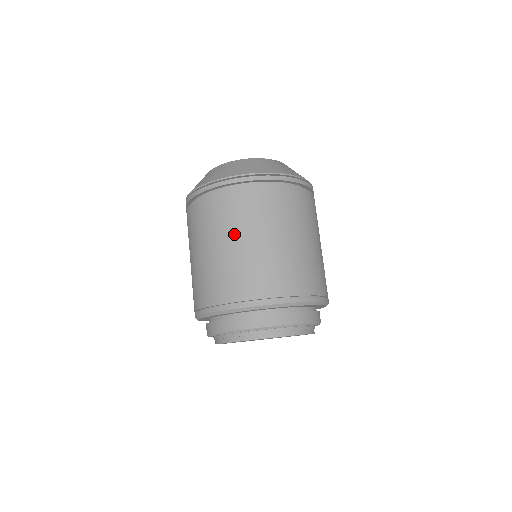
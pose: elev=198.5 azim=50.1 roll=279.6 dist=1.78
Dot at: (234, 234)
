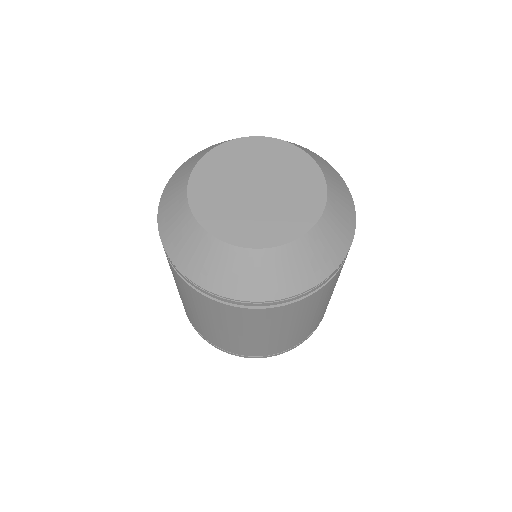
Dot at: (294, 325)
